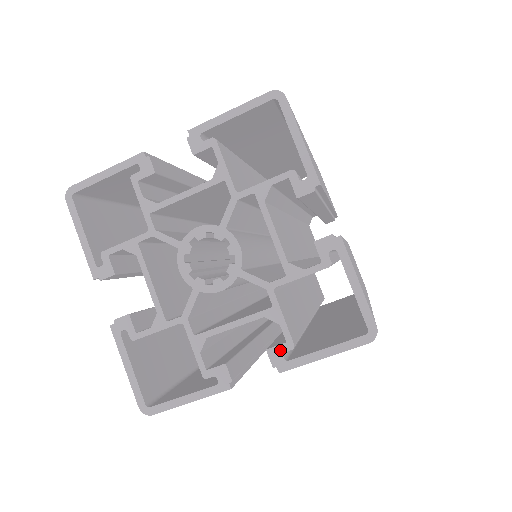
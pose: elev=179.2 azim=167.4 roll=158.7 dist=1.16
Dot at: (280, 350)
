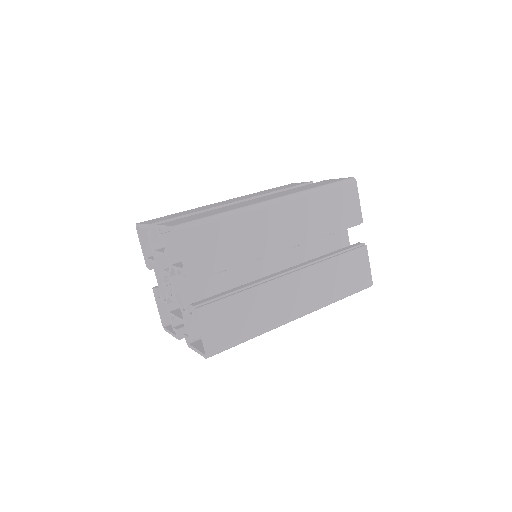
Dot at: (187, 338)
